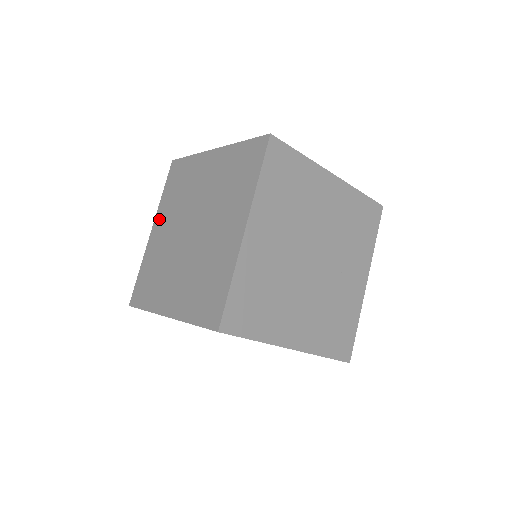
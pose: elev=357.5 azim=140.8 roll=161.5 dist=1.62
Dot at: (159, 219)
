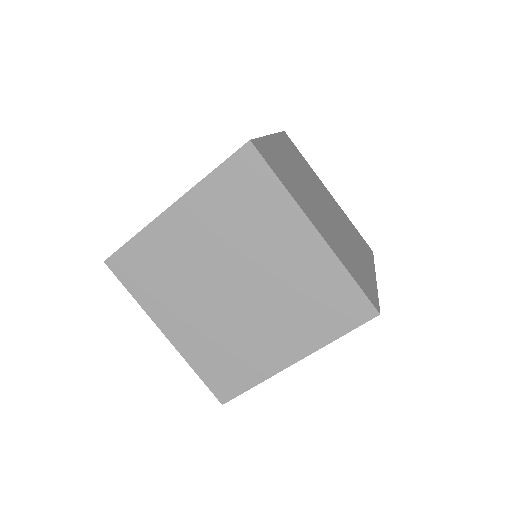
Dot at: occluded
